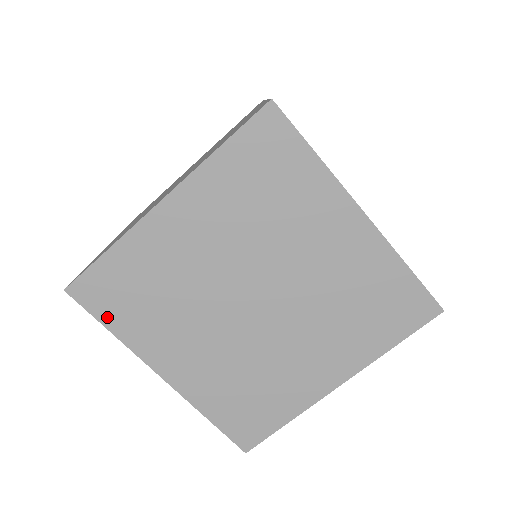
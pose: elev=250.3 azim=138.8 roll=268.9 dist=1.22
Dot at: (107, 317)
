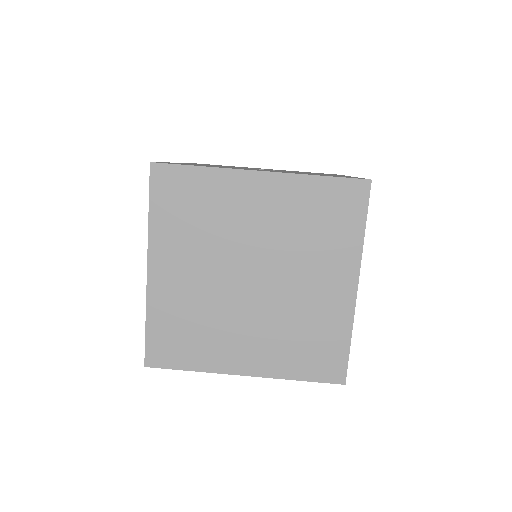
Dot at: (180, 363)
